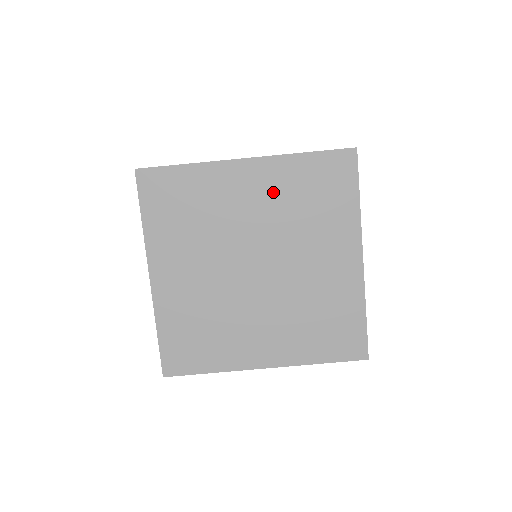
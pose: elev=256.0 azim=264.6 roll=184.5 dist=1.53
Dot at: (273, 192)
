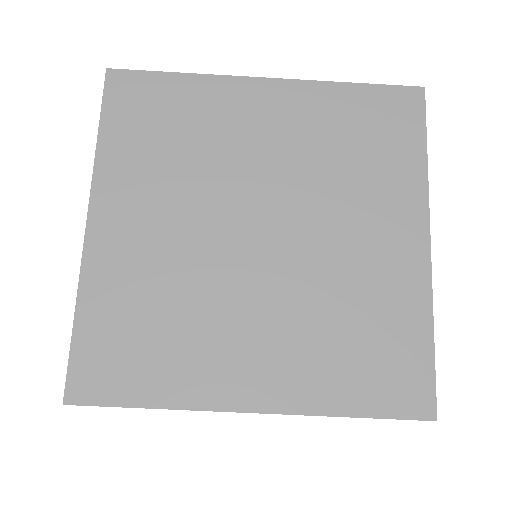
Dot at: (301, 127)
